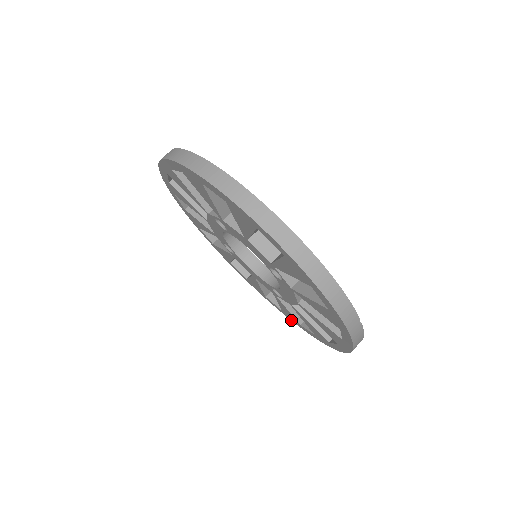
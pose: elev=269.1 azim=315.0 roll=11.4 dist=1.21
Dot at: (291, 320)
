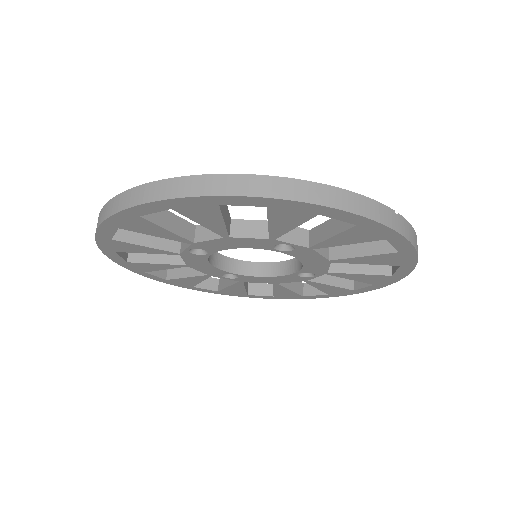
Dot at: occluded
